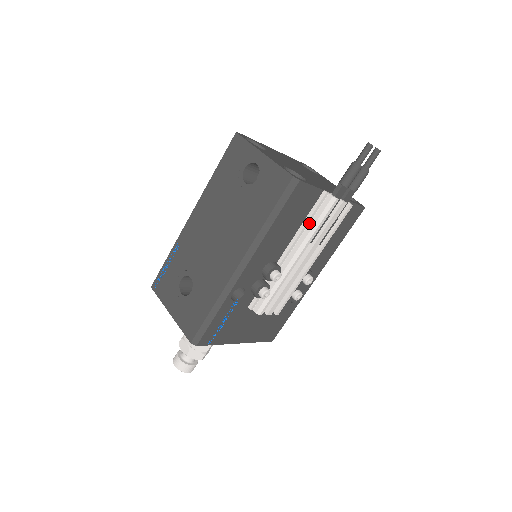
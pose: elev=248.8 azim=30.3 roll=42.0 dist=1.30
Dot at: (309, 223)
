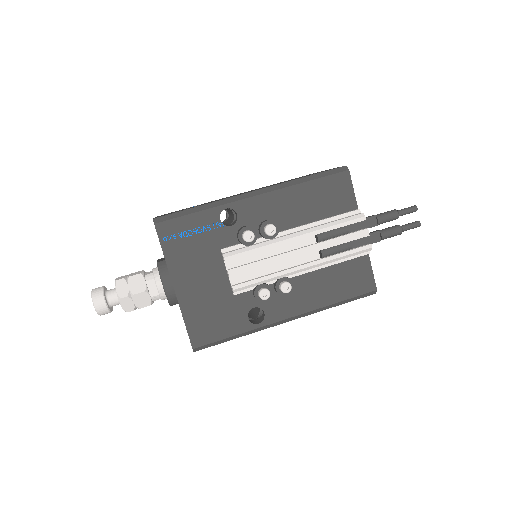
Dot at: (329, 222)
